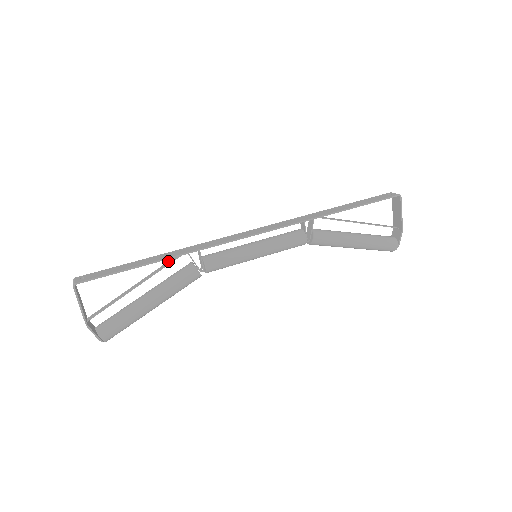
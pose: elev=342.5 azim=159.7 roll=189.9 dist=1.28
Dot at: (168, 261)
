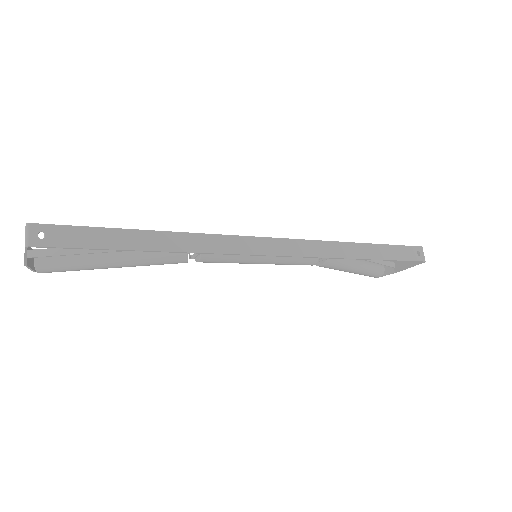
Dot at: (161, 241)
